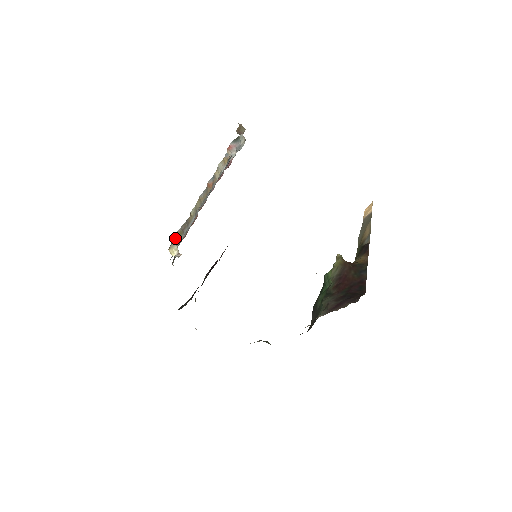
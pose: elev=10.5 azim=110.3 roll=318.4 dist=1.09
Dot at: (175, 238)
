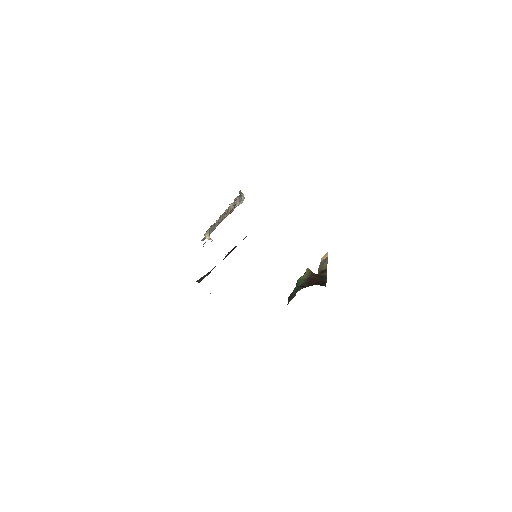
Dot at: (209, 229)
